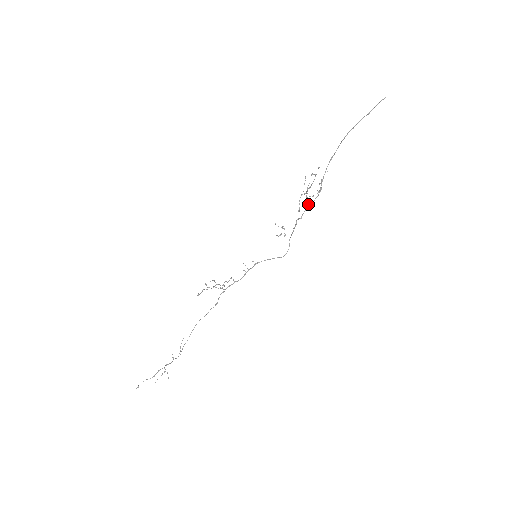
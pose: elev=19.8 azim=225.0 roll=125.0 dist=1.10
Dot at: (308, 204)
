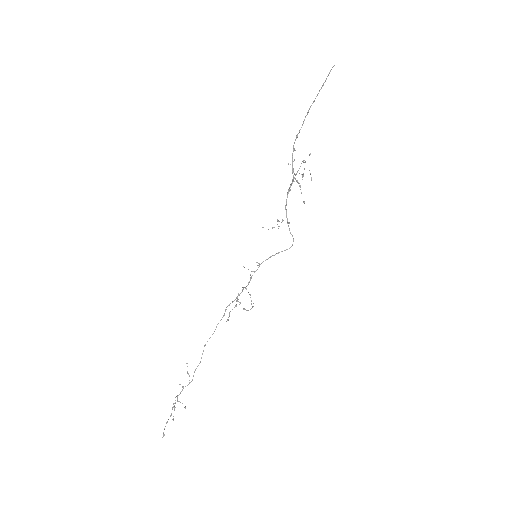
Dot at: (289, 188)
